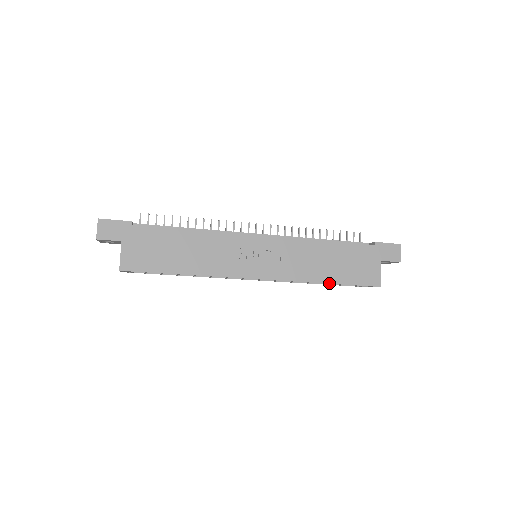
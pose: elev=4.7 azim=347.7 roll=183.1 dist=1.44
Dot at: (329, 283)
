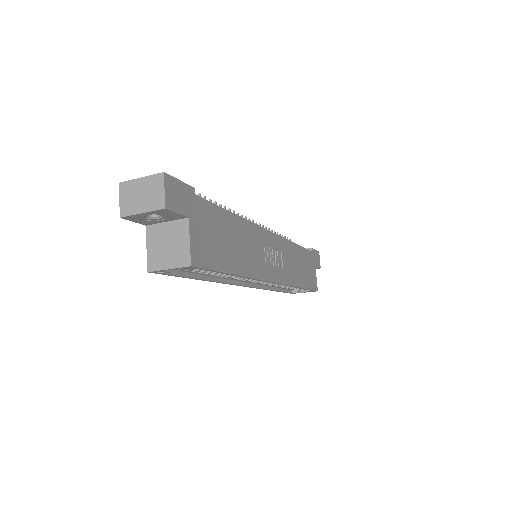
Dot at: (302, 287)
